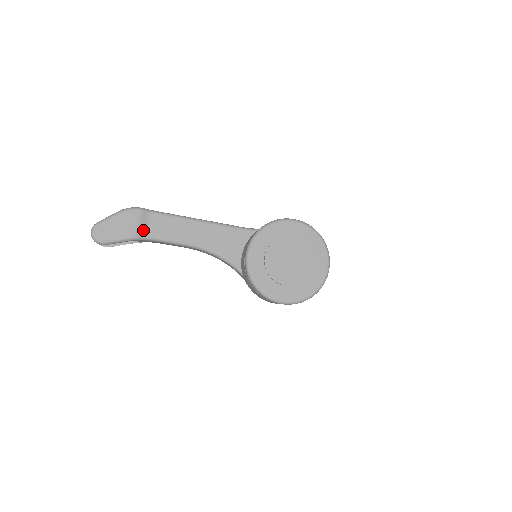
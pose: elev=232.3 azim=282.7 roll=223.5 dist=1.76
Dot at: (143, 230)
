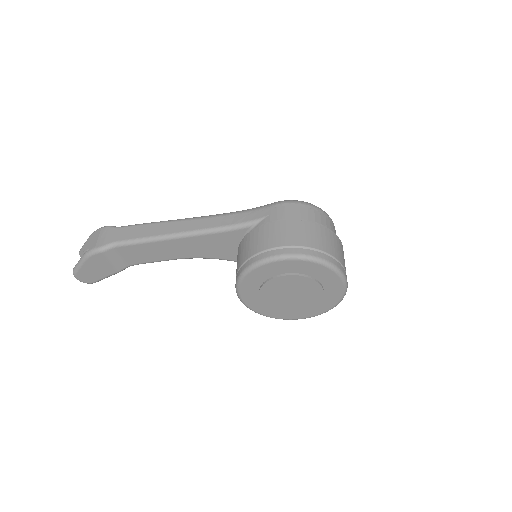
Dot at: (120, 263)
